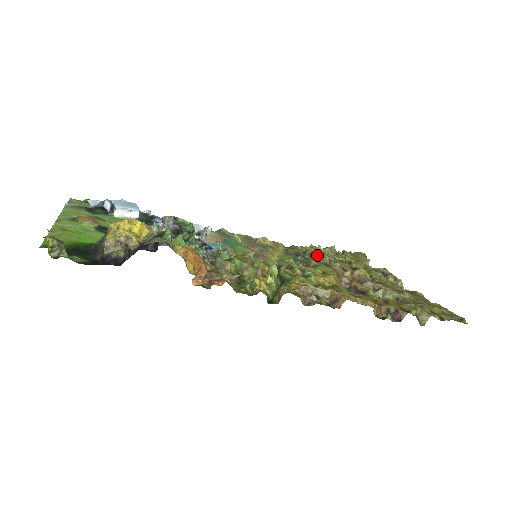
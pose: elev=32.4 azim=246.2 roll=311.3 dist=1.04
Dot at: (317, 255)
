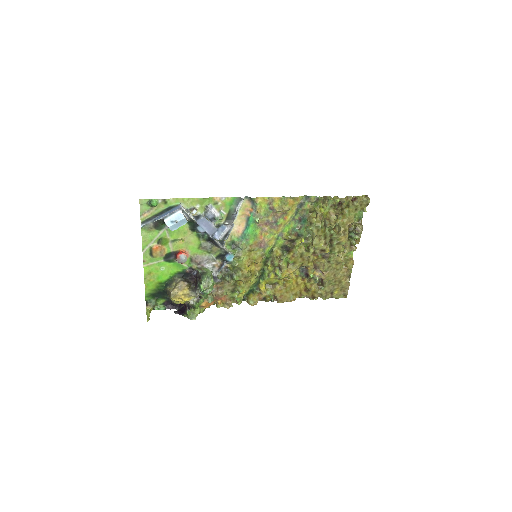
Dot at: (311, 230)
